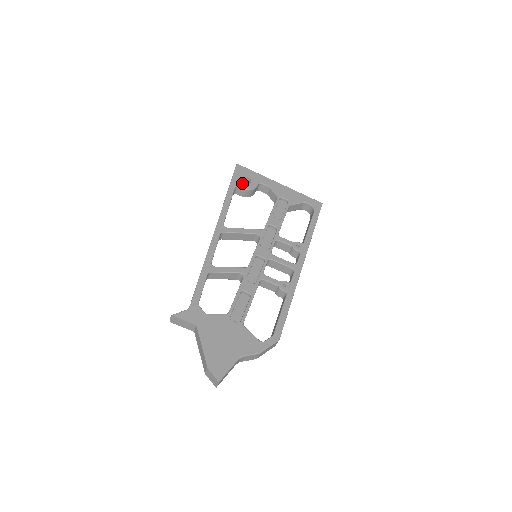
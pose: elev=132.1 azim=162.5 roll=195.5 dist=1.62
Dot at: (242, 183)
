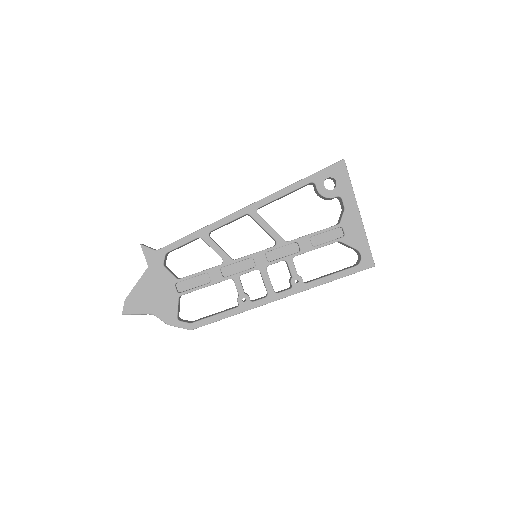
Dot at: (323, 183)
